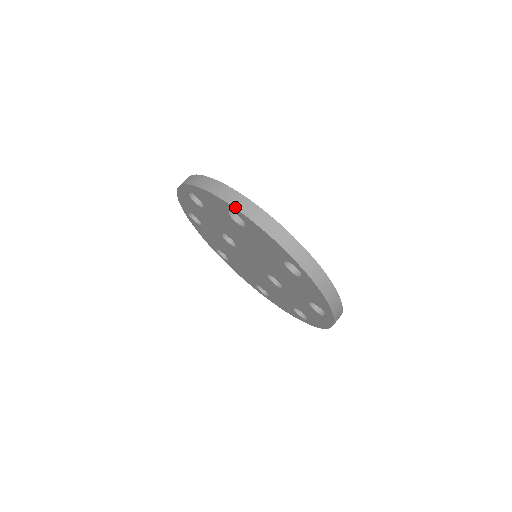
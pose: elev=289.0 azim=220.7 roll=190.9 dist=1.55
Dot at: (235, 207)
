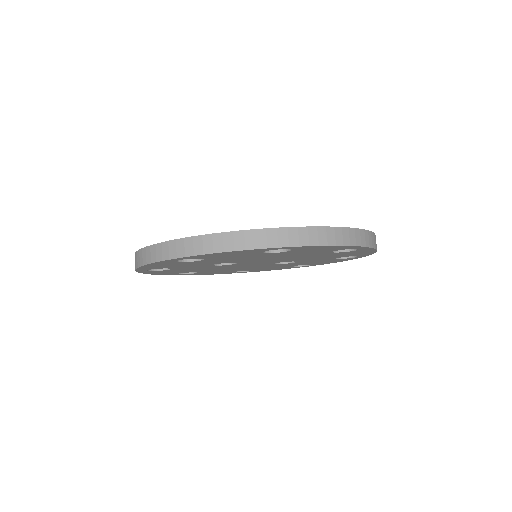
Dot at: (287, 246)
